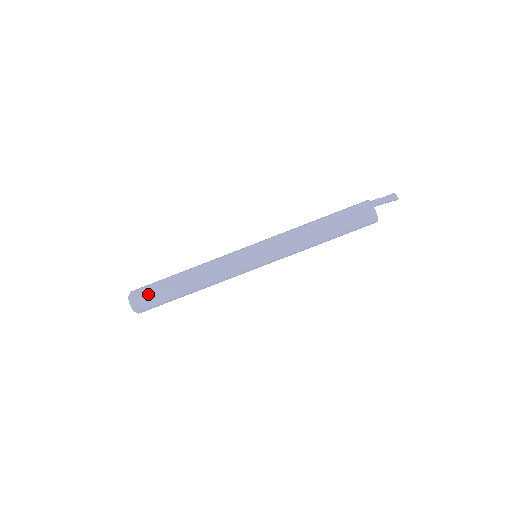
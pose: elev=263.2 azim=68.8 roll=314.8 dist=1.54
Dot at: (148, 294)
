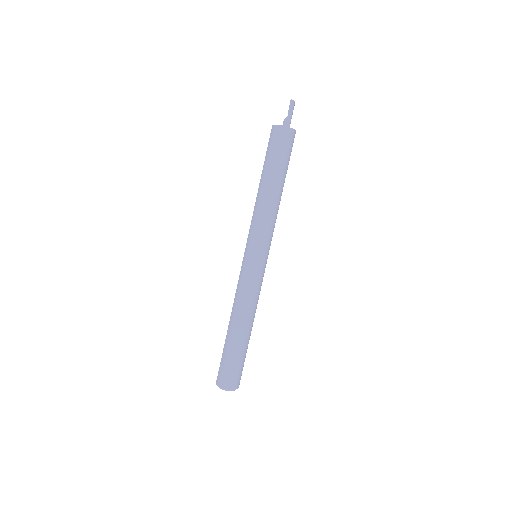
Dot at: (220, 365)
